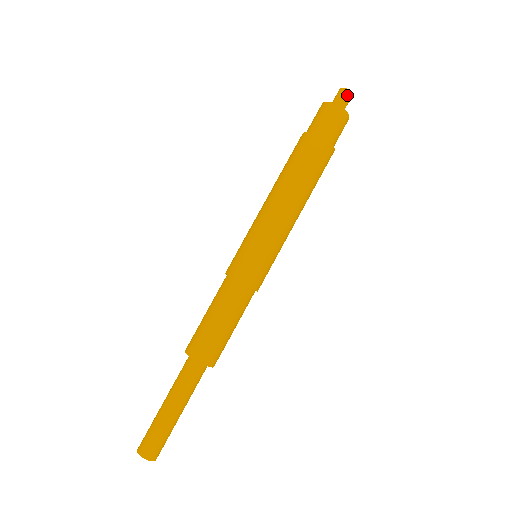
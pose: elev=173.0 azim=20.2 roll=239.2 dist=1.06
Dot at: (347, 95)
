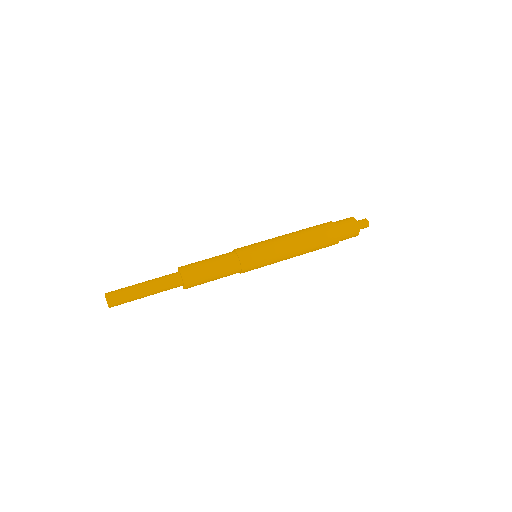
Dot at: (366, 224)
